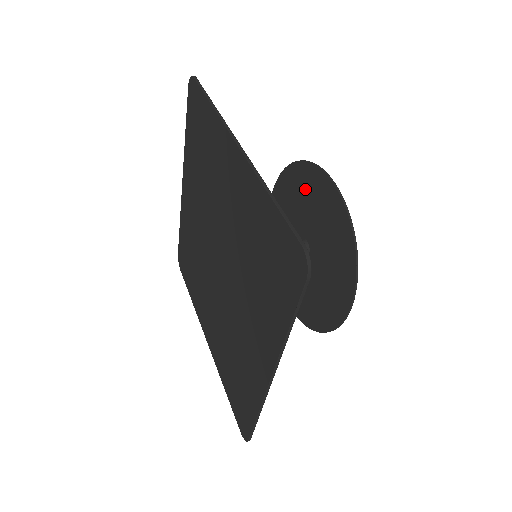
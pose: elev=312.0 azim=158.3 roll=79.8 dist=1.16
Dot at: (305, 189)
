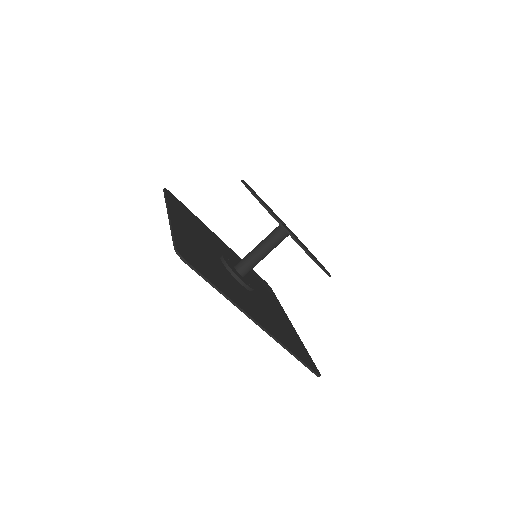
Dot at: occluded
